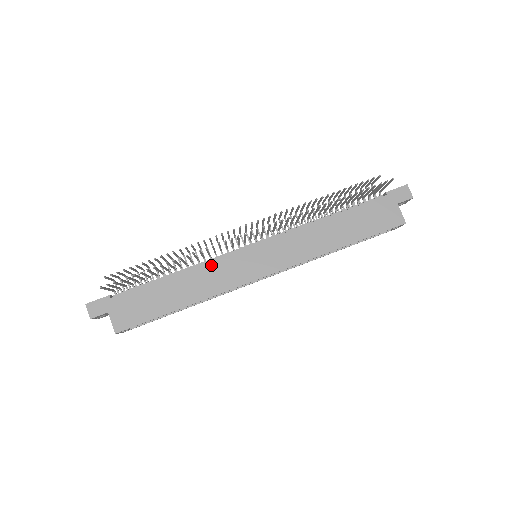
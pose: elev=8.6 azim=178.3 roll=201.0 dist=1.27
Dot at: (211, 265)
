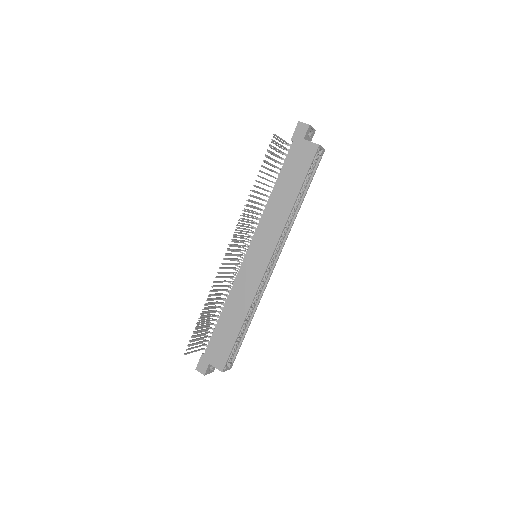
Dot at: (235, 286)
